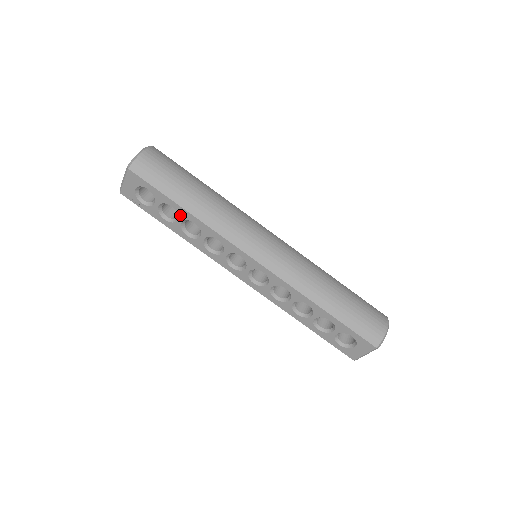
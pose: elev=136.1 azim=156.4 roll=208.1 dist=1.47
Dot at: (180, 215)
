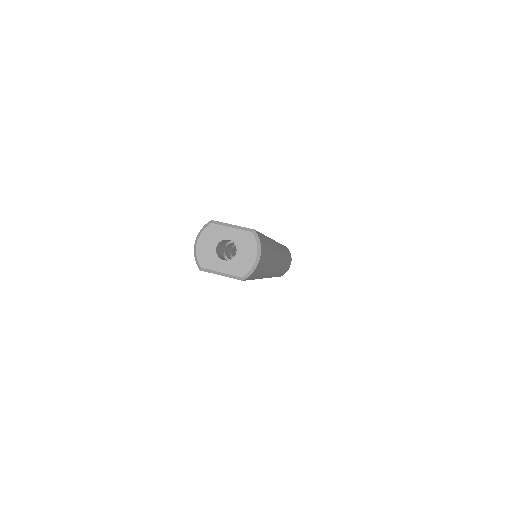
Dot at: occluded
